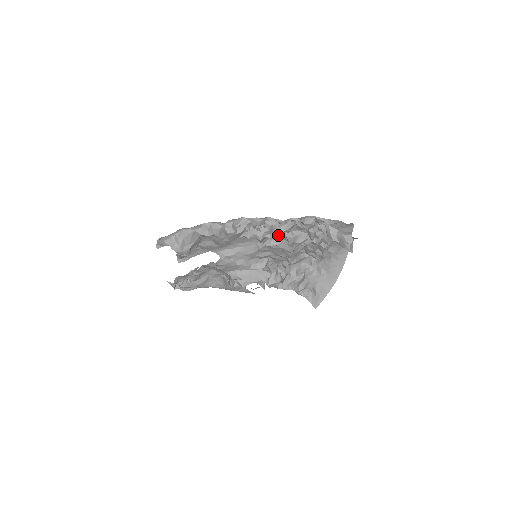
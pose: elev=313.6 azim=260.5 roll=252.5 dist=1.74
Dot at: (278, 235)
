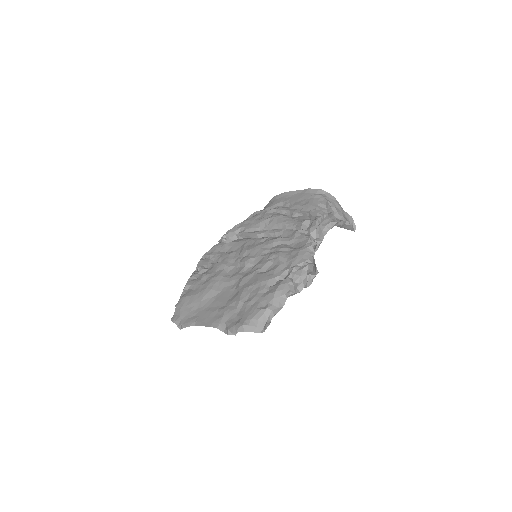
Dot at: occluded
